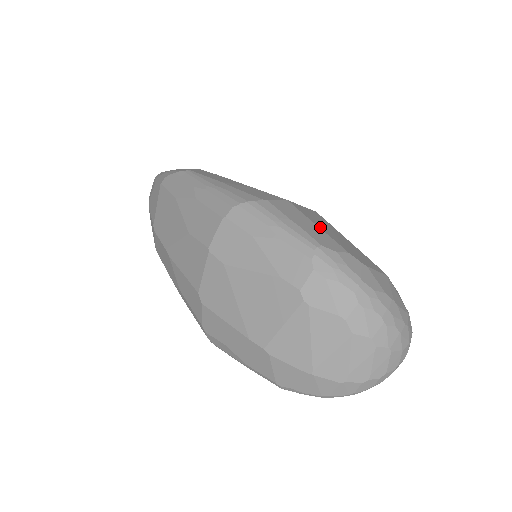
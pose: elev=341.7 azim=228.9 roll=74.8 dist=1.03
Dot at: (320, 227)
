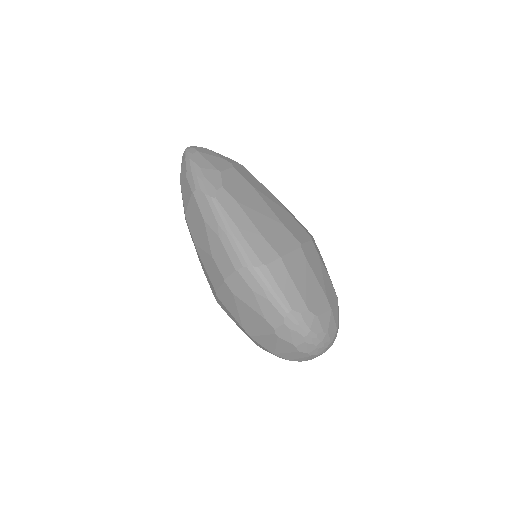
Dot at: (297, 285)
